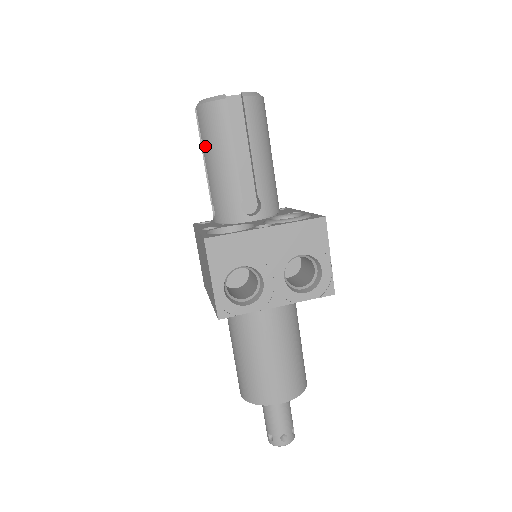
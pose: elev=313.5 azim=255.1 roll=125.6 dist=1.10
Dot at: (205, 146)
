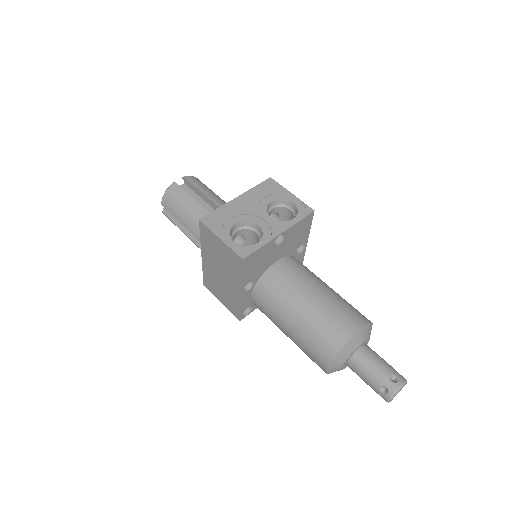
Dot at: (178, 216)
